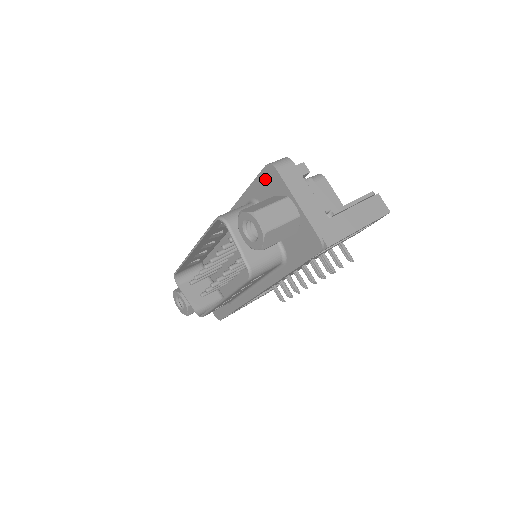
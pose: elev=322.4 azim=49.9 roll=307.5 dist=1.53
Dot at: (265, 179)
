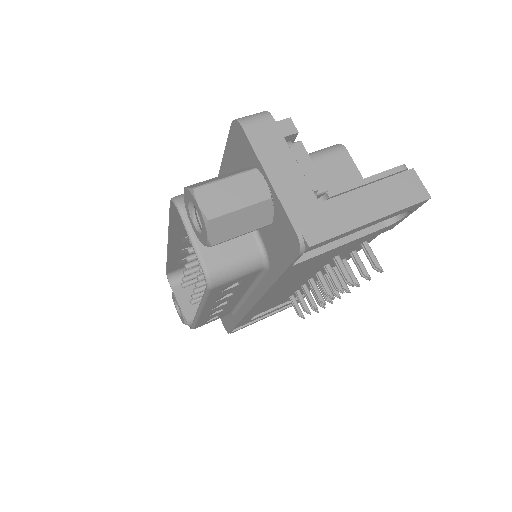
Dot at: (234, 144)
